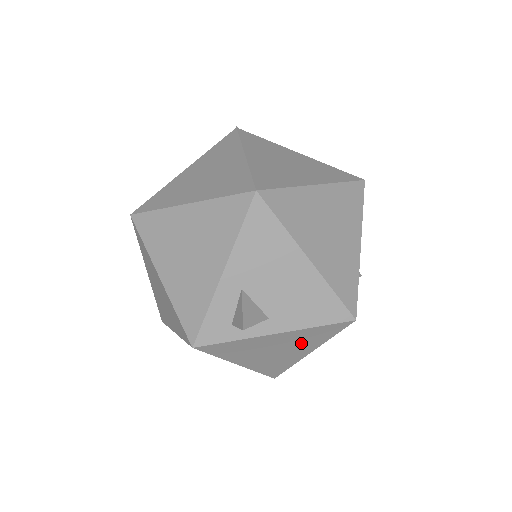
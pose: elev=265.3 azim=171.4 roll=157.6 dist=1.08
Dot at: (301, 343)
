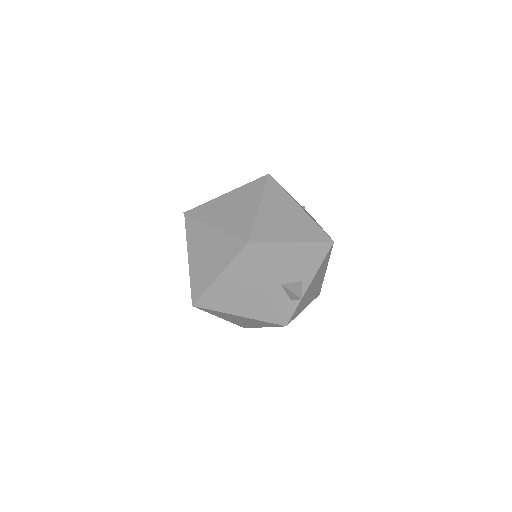
Dot at: (321, 273)
